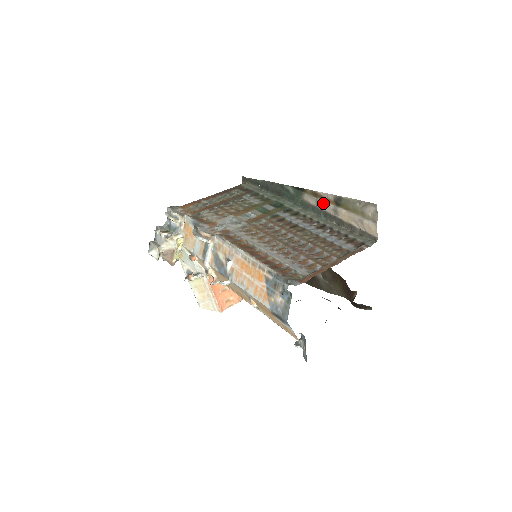
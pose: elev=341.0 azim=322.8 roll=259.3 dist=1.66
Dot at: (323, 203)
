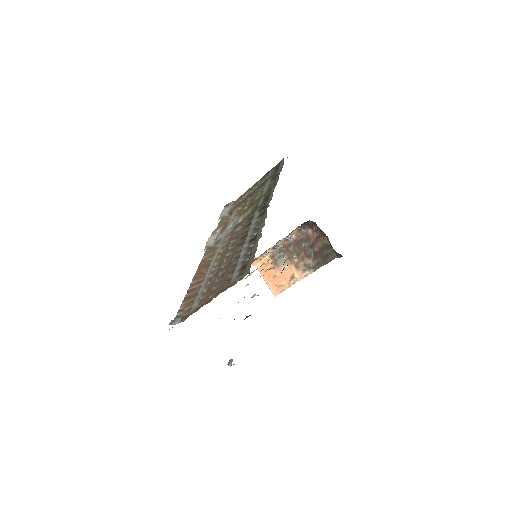
Dot at: occluded
